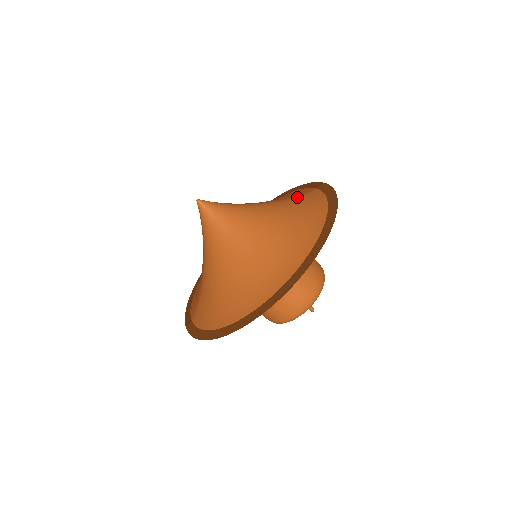
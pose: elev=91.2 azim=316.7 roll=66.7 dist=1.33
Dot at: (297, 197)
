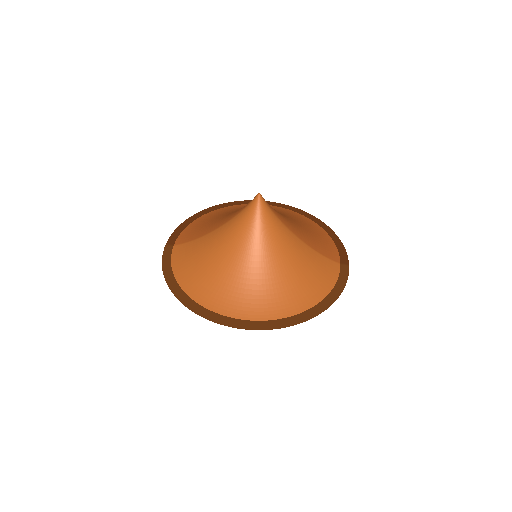
Dot at: (322, 257)
